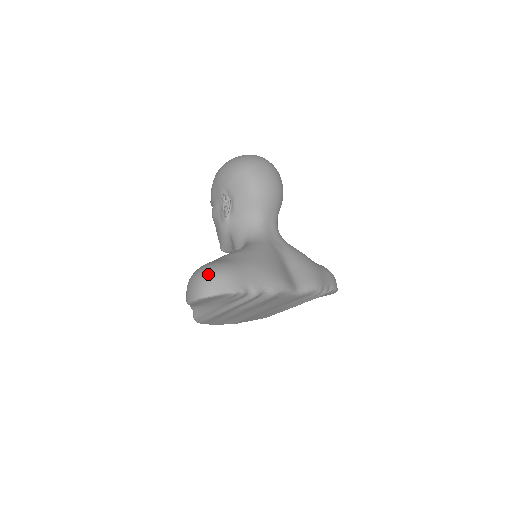
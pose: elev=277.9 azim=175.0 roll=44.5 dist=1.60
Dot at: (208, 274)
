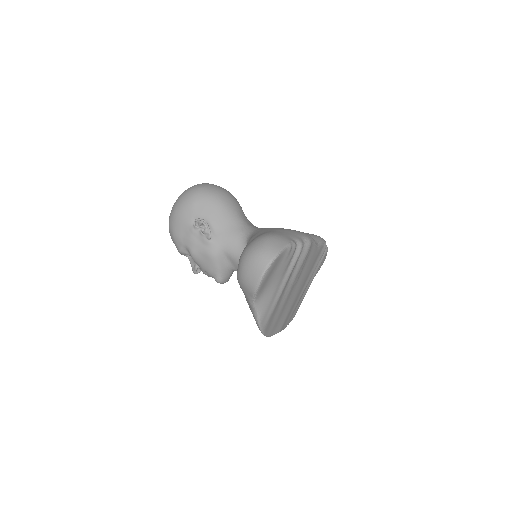
Dot at: (258, 245)
